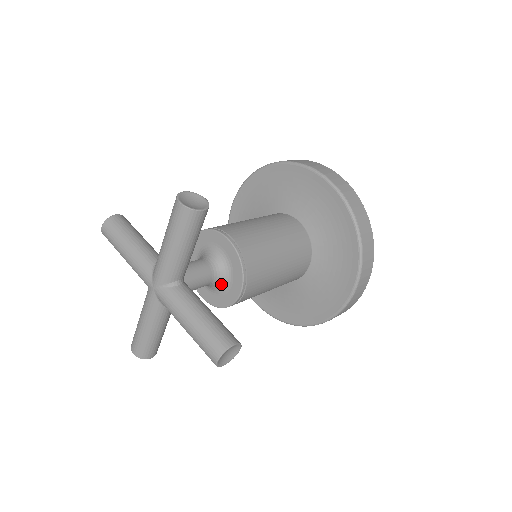
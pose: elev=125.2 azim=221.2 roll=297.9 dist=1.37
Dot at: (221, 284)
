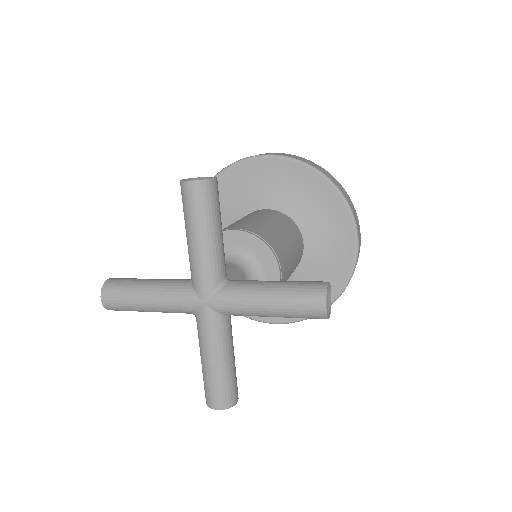
Dot at: occluded
